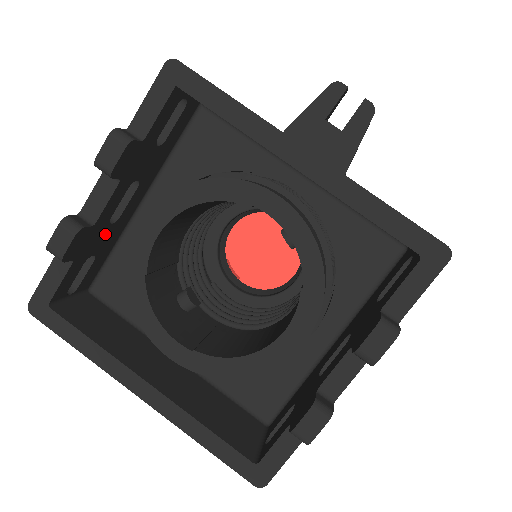
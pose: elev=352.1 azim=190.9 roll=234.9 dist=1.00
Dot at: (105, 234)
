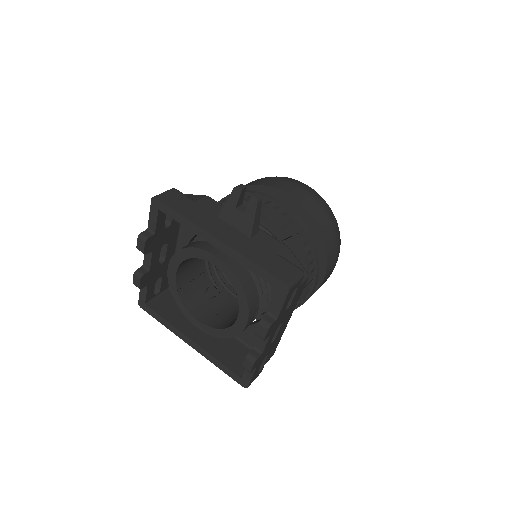
Dot at: (161, 268)
